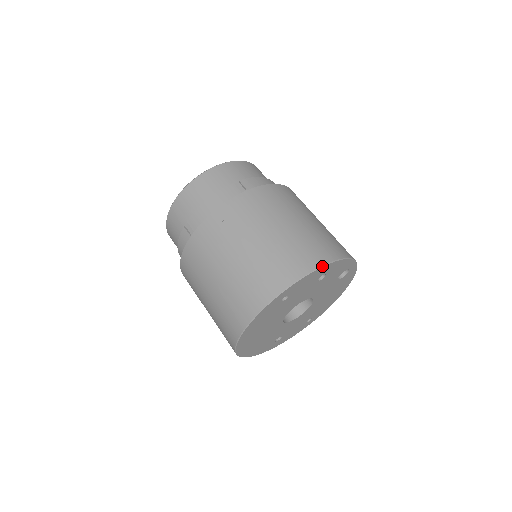
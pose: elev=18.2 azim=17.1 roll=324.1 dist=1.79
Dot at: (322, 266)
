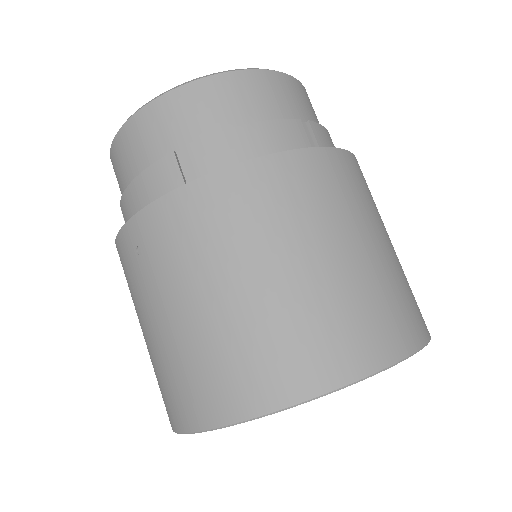
Dot at: (280, 410)
